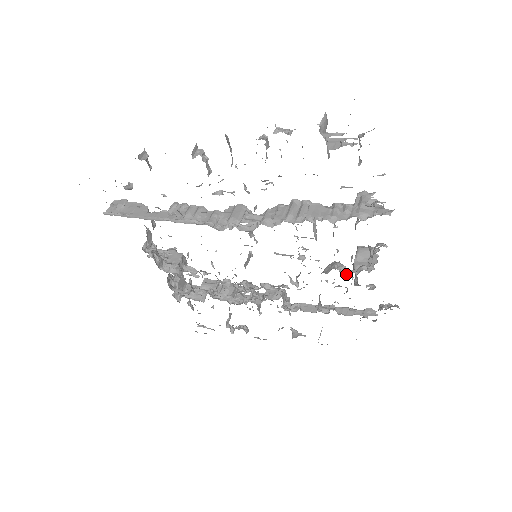
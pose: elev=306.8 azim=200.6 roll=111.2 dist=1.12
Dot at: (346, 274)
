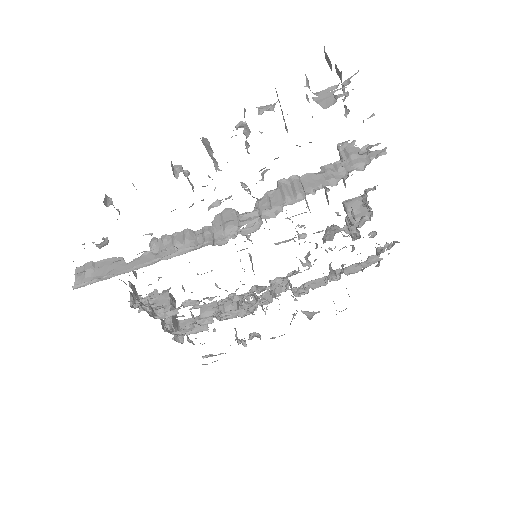
Dot at: (351, 232)
